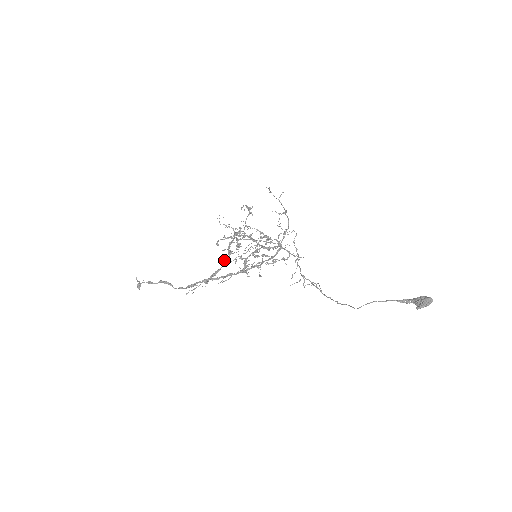
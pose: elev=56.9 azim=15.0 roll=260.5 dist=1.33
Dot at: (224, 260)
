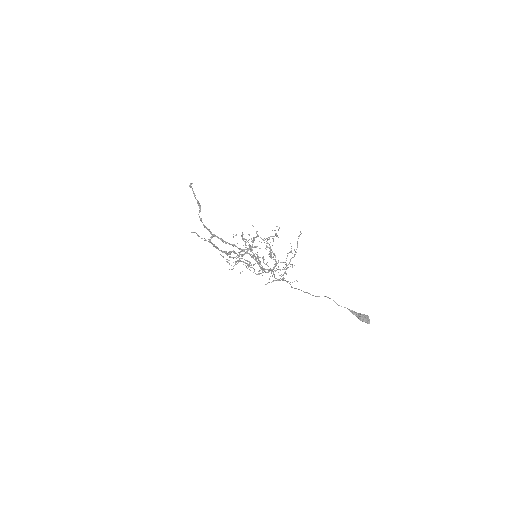
Dot at: (224, 251)
